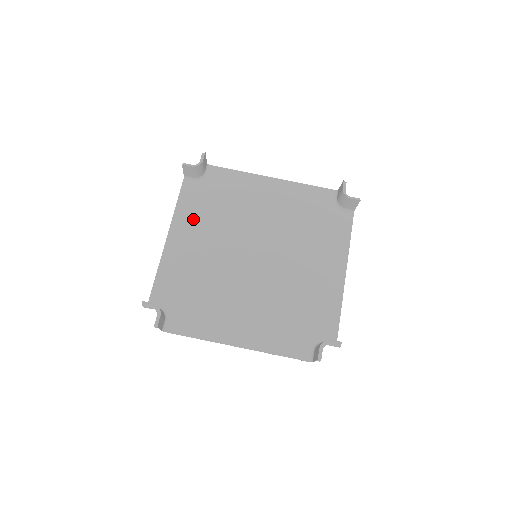
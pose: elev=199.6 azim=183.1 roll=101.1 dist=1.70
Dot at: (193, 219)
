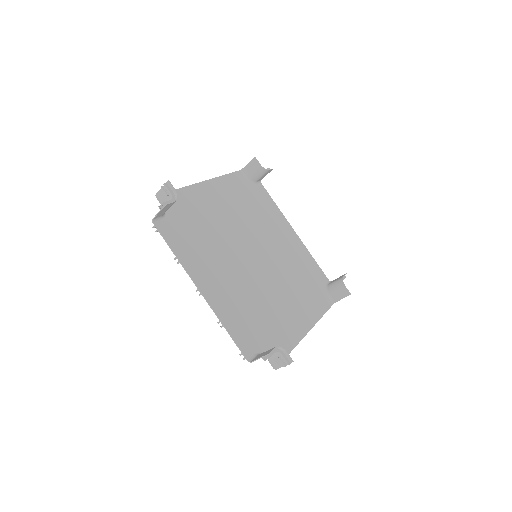
Dot at: (230, 193)
